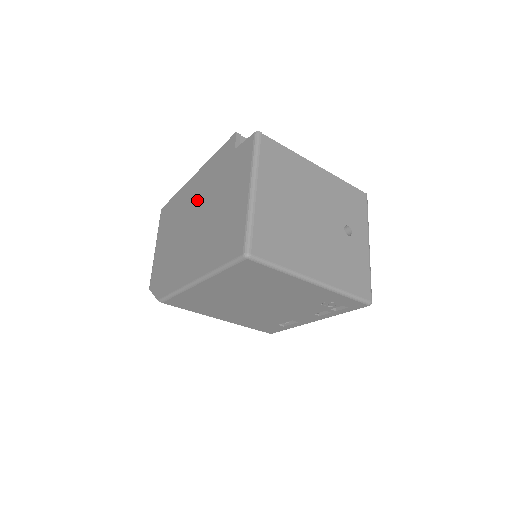
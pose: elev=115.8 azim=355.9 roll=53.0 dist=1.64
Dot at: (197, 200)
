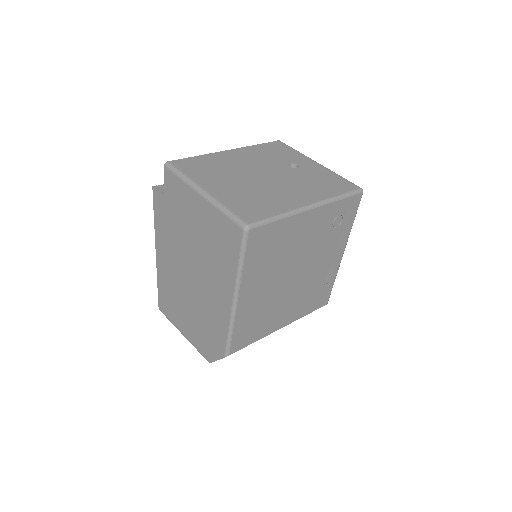
Dot at: (175, 261)
